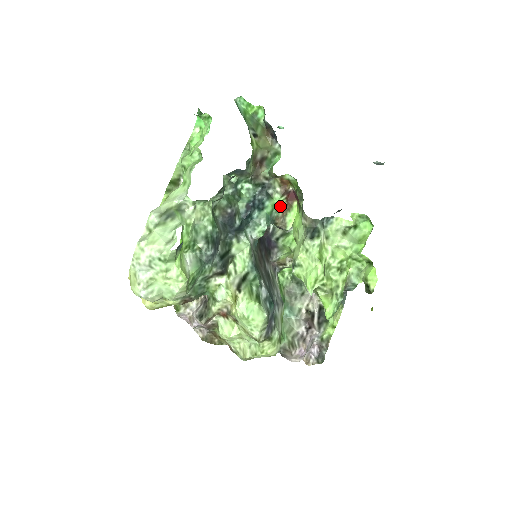
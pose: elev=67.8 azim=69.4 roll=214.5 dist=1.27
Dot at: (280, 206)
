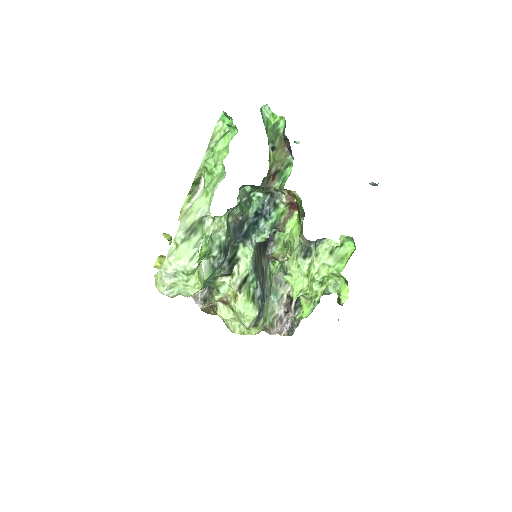
Dot at: (283, 214)
